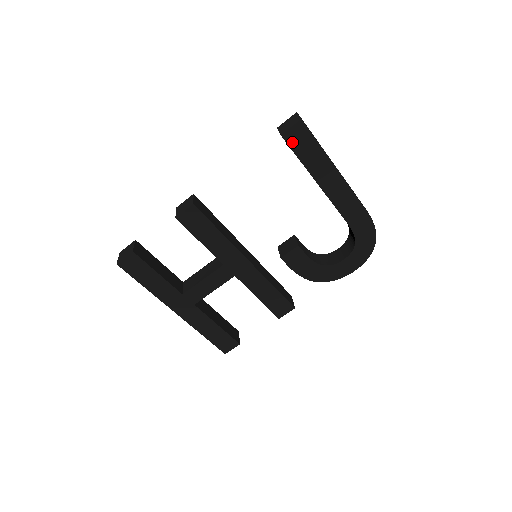
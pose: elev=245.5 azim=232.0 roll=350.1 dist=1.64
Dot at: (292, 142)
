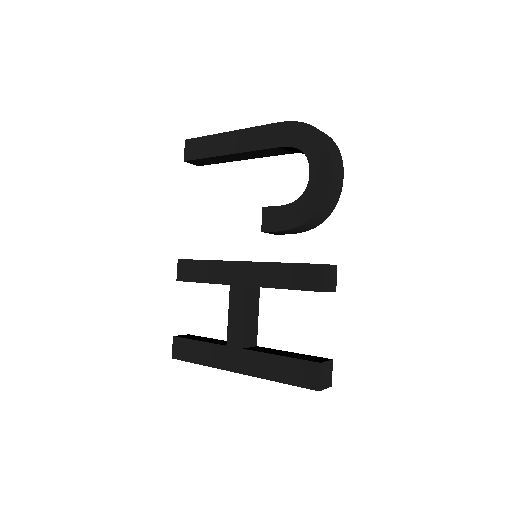
Dot at: (192, 156)
